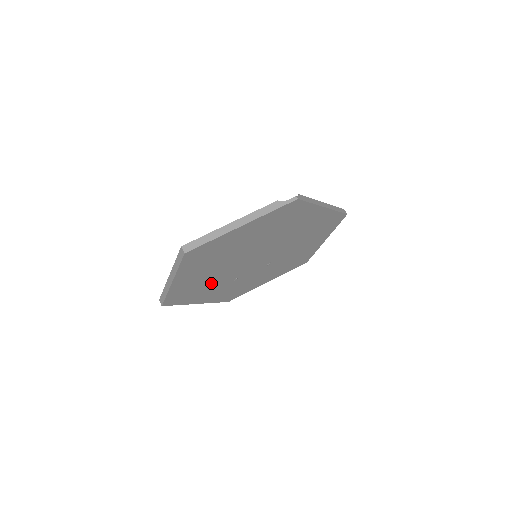
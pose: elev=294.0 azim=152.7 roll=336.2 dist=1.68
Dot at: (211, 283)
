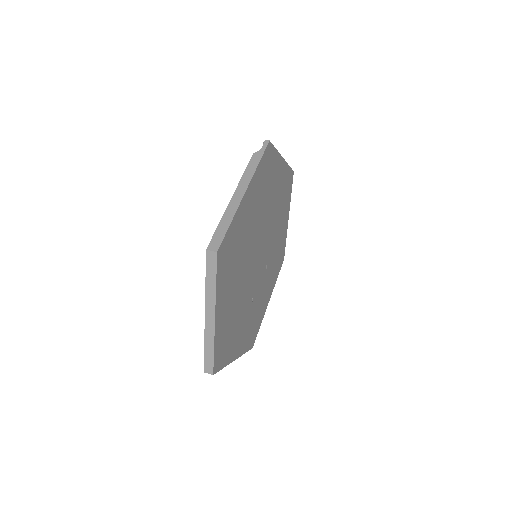
Dot at: (239, 313)
